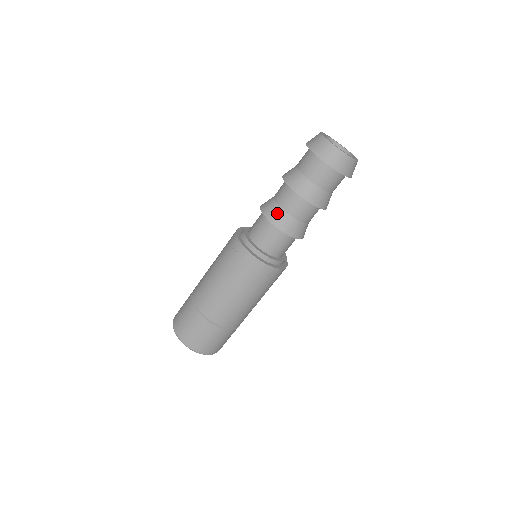
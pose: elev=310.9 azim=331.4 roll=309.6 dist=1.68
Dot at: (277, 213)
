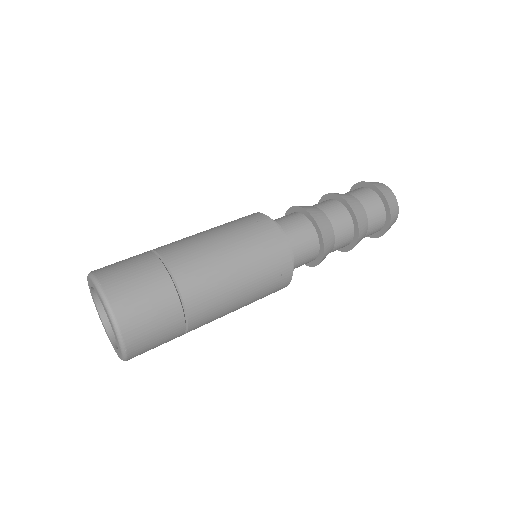
Dot at: (315, 210)
